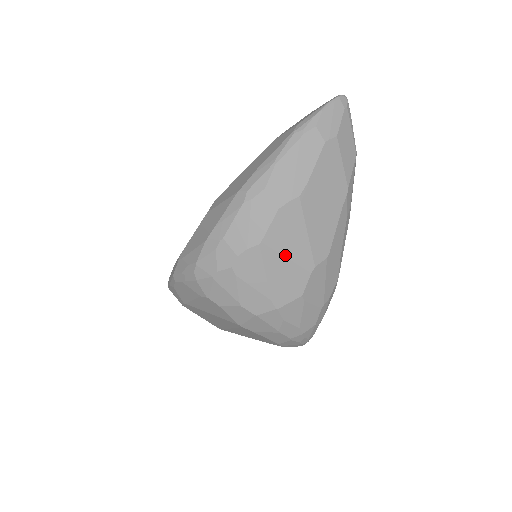
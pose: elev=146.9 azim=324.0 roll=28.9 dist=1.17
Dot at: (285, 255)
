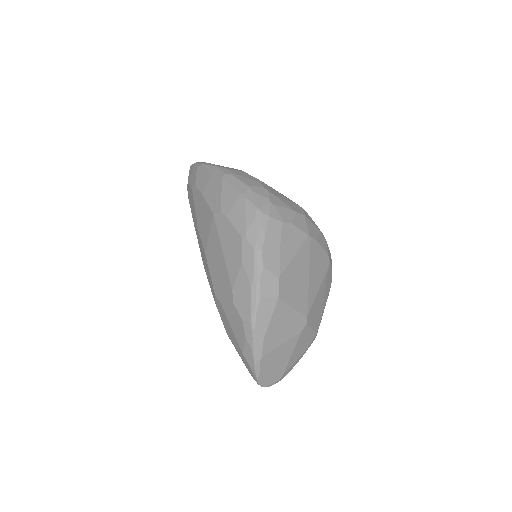
Dot at: occluded
